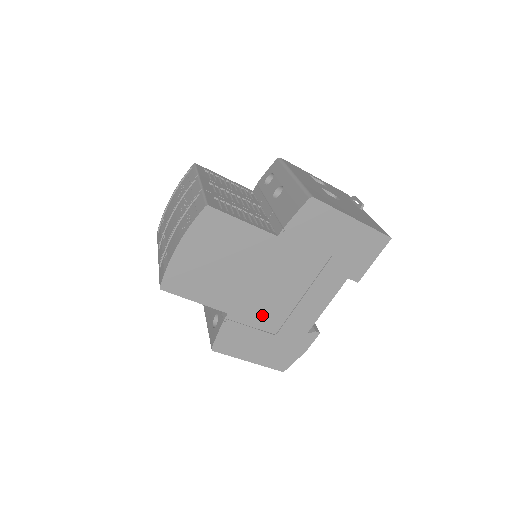
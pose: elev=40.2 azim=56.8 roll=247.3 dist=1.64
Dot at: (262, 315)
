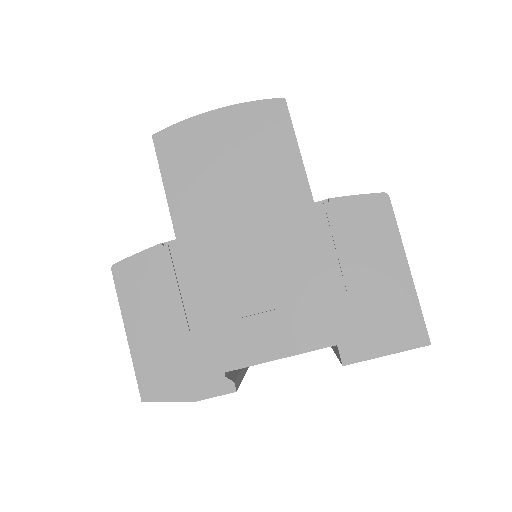
Dot at: (204, 284)
